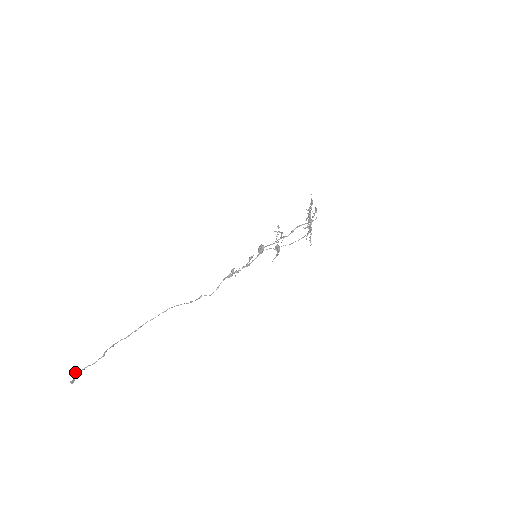
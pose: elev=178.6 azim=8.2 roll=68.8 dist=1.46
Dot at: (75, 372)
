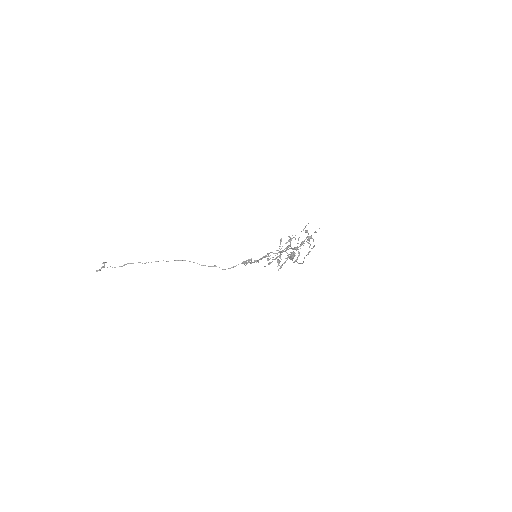
Dot at: (102, 266)
